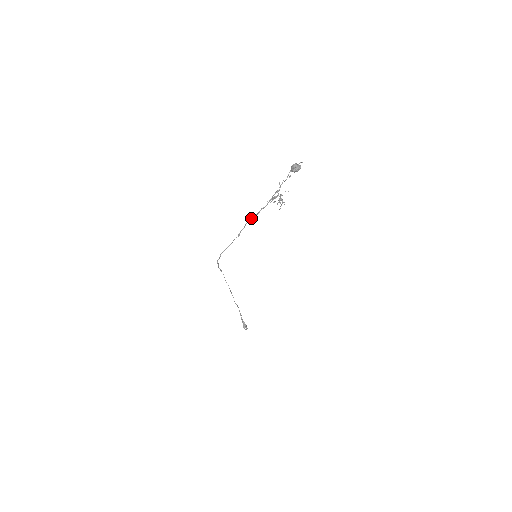
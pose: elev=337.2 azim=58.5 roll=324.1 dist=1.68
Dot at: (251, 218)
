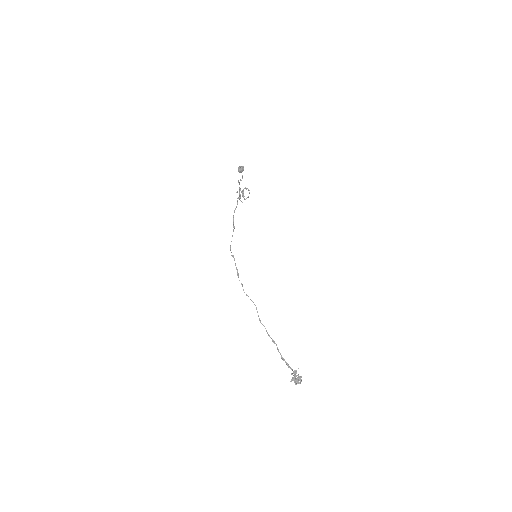
Dot at: occluded
